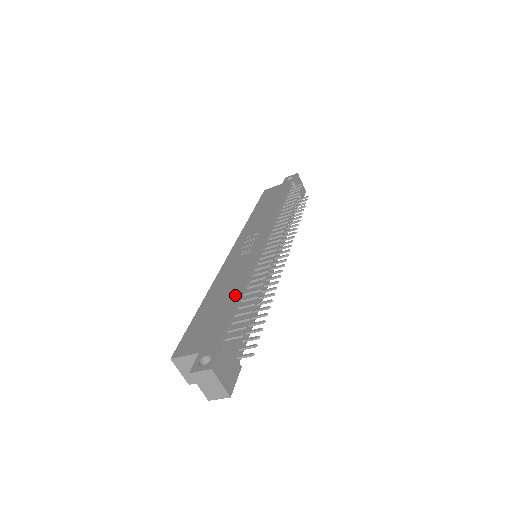
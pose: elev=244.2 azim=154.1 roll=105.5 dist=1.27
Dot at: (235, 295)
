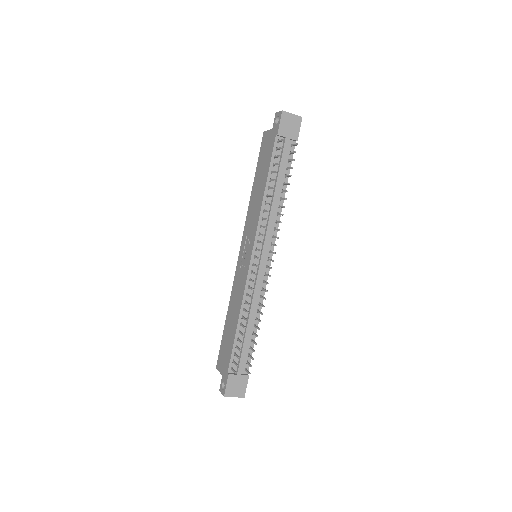
Dot at: (235, 327)
